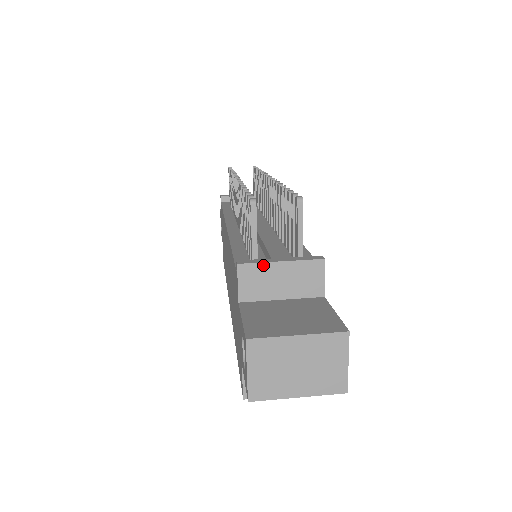
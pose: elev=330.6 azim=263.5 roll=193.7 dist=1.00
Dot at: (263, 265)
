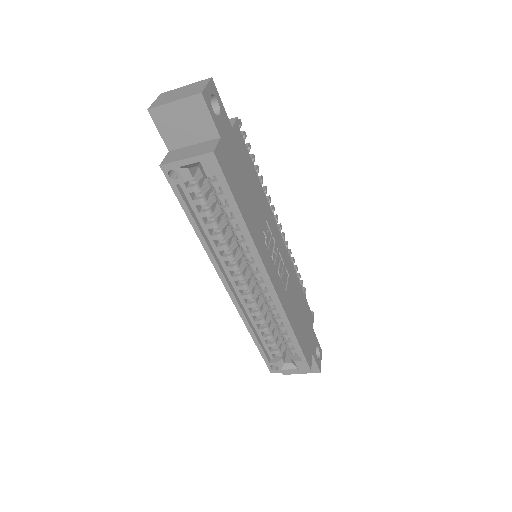
Dot at: occluded
